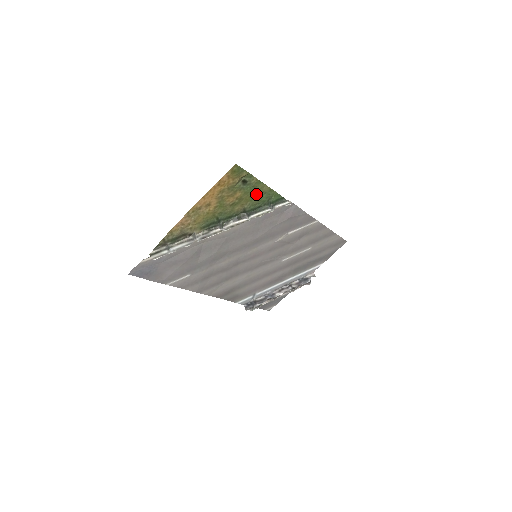
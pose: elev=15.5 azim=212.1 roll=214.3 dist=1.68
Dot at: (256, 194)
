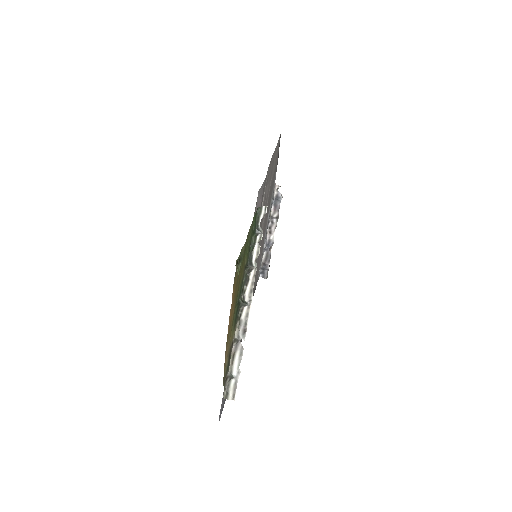
Dot at: (246, 247)
